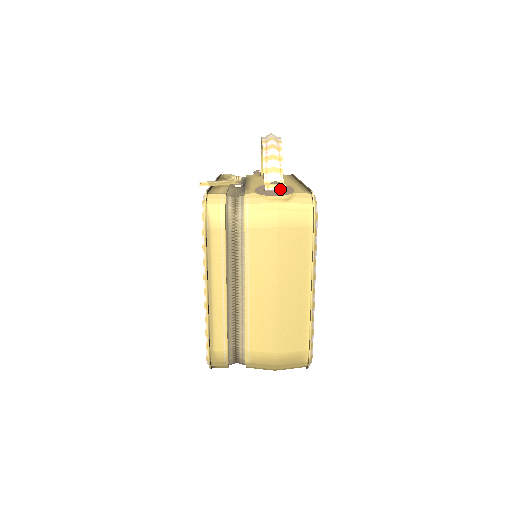
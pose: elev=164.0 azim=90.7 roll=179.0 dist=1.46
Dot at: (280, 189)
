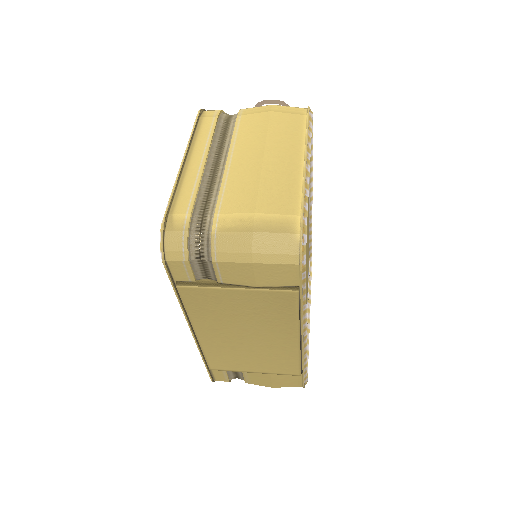
Dot at: occluded
